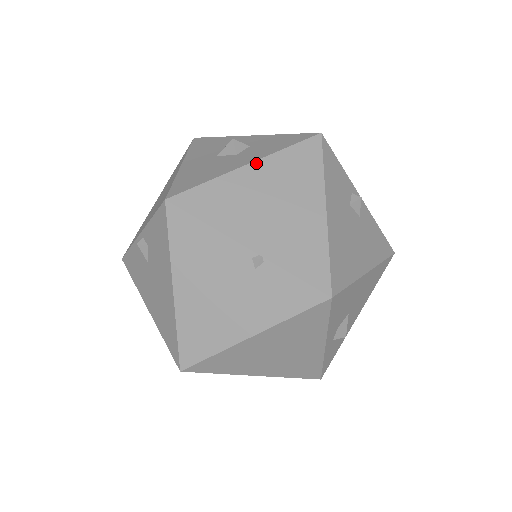
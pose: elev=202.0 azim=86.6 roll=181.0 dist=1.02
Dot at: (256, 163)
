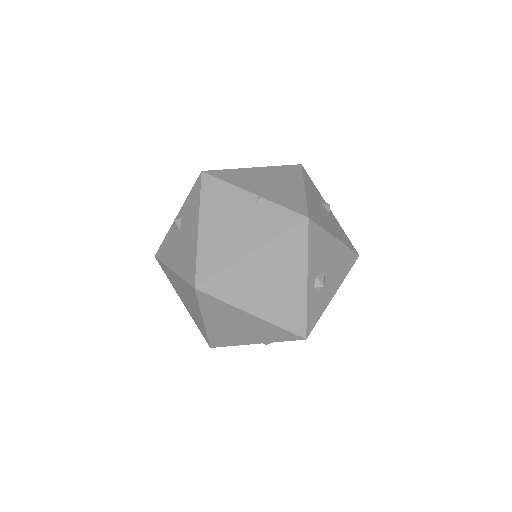
Dot at: (260, 168)
